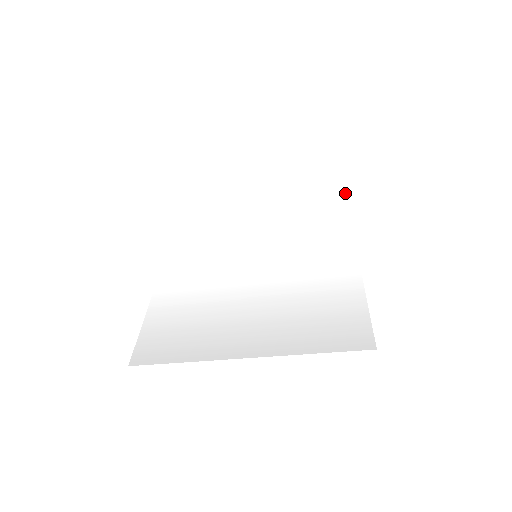
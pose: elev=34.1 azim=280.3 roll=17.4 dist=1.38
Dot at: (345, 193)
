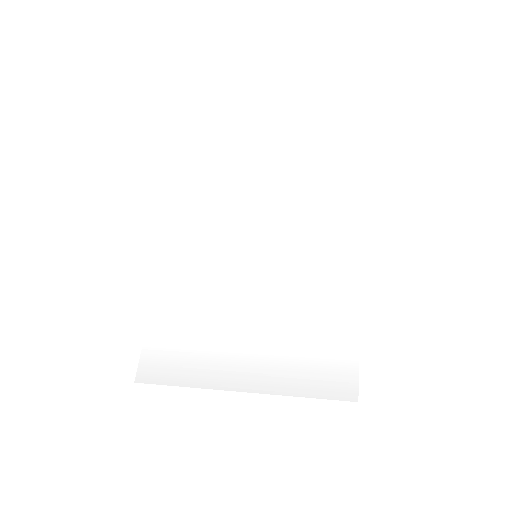
Dot at: occluded
